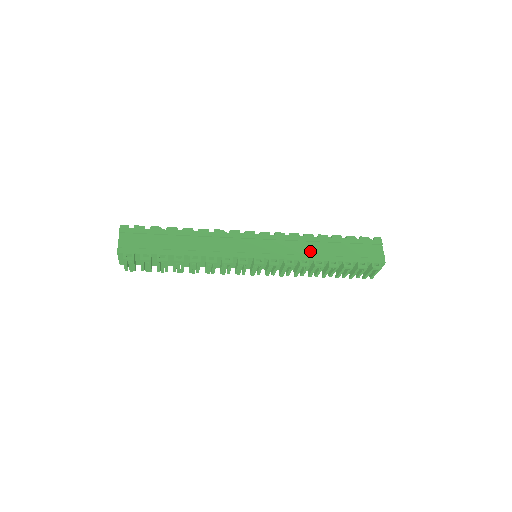
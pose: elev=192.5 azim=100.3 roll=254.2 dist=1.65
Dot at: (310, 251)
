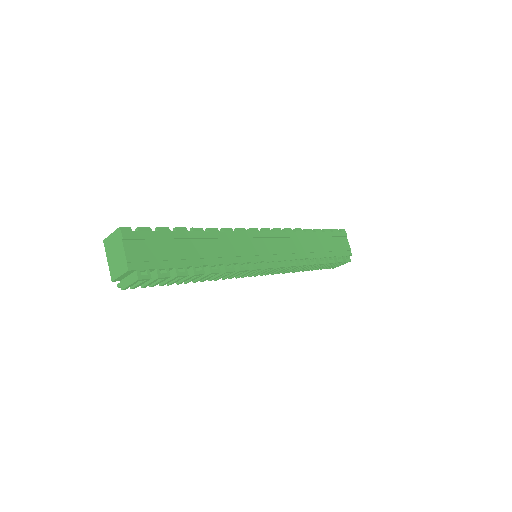
Dot at: (304, 248)
